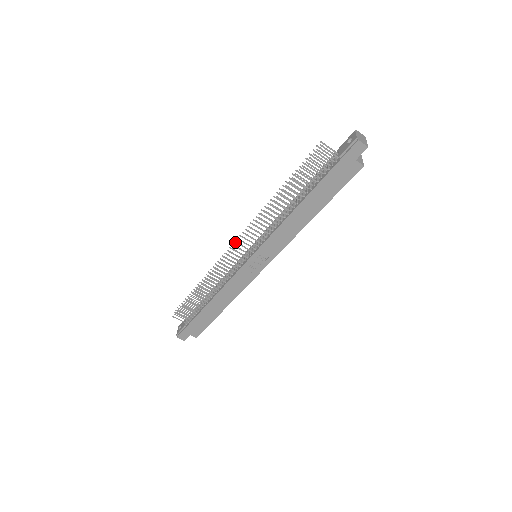
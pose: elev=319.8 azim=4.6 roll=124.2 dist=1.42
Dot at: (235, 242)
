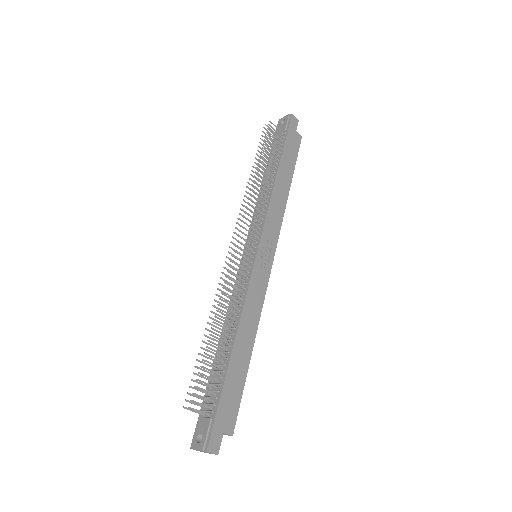
Dot at: occluded
